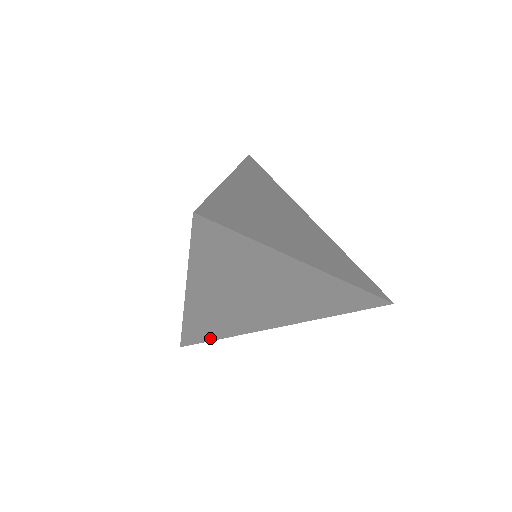
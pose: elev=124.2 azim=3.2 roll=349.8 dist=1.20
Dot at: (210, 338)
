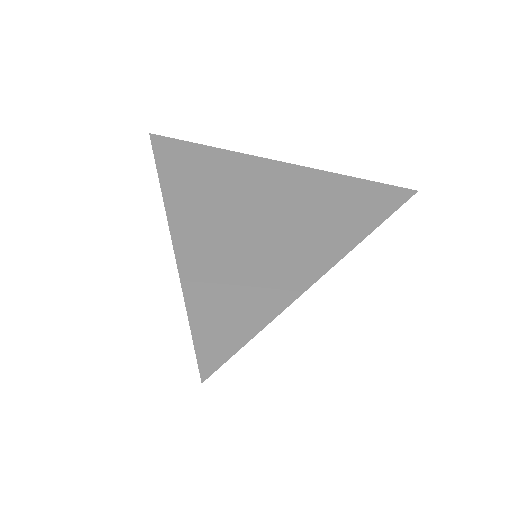
Dot at: occluded
